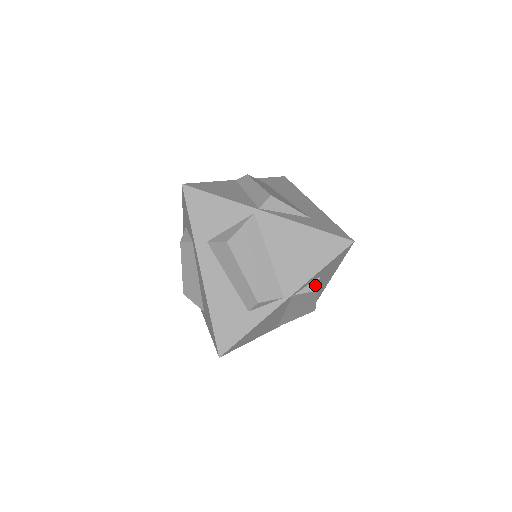
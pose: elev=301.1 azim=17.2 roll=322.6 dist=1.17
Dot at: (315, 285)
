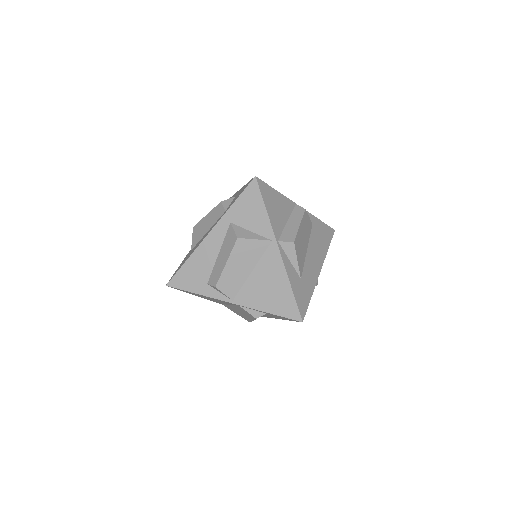
Dot at: (258, 314)
